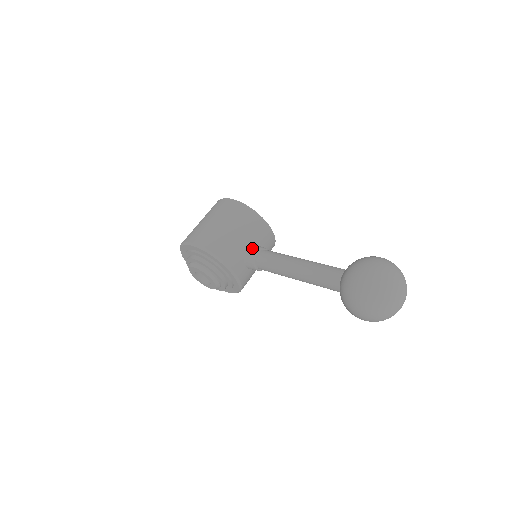
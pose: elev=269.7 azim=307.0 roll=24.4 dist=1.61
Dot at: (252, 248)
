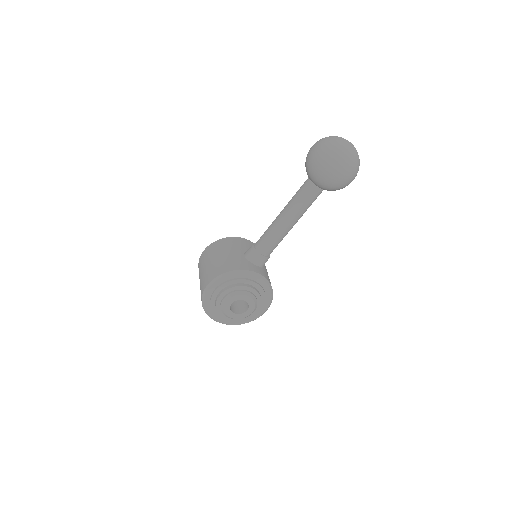
Dot at: (248, 250)
